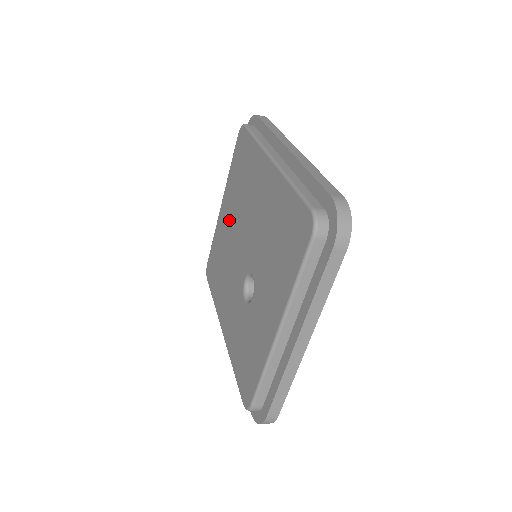
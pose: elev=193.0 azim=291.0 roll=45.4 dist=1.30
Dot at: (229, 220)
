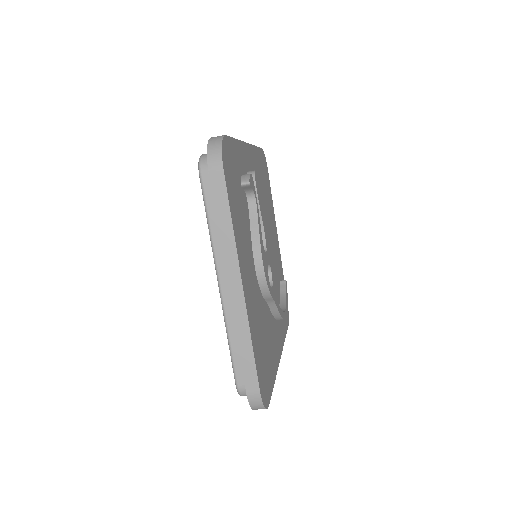
Dot at: occluded
